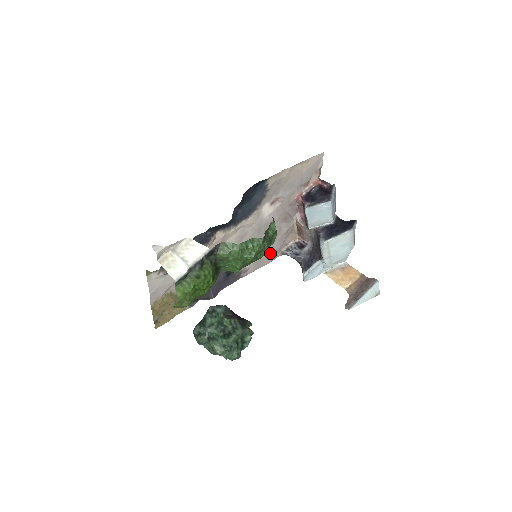
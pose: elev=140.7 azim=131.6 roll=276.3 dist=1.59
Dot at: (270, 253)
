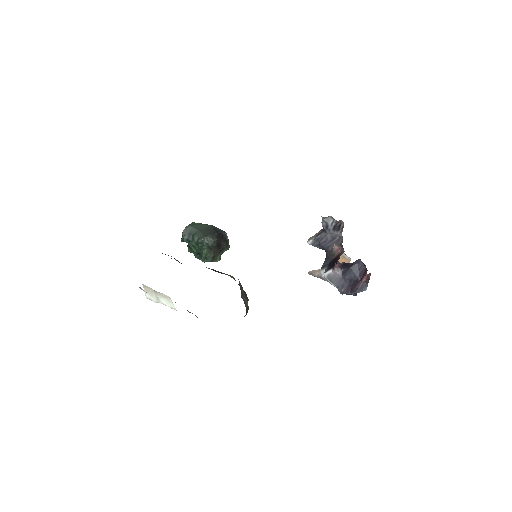
Dot at: occluded
